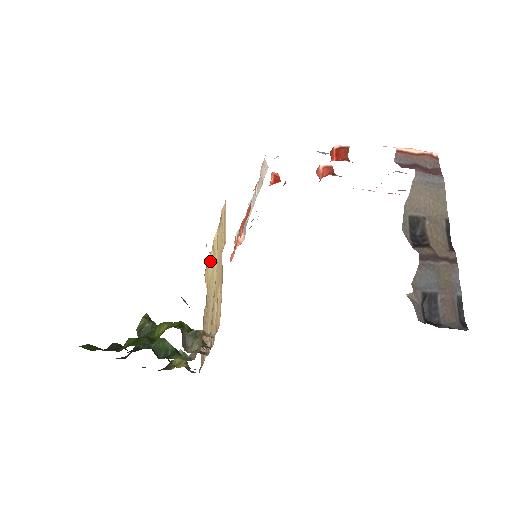
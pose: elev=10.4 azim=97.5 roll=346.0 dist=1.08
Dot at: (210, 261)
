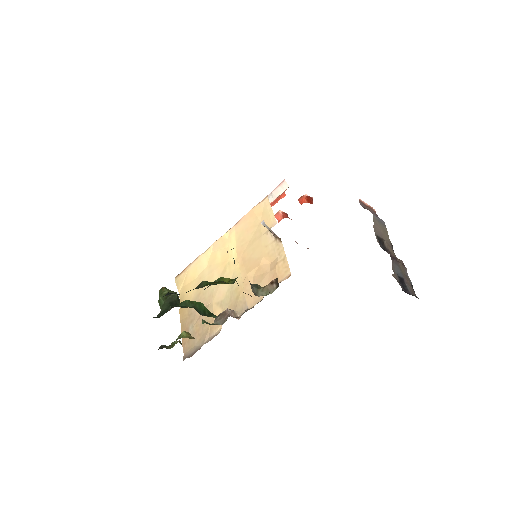
Dot at: (202, 261)
